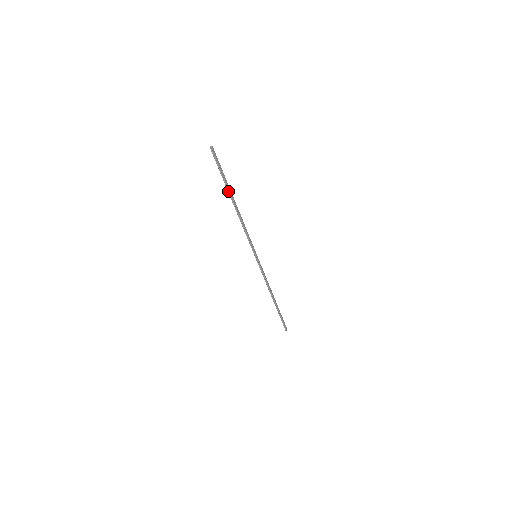
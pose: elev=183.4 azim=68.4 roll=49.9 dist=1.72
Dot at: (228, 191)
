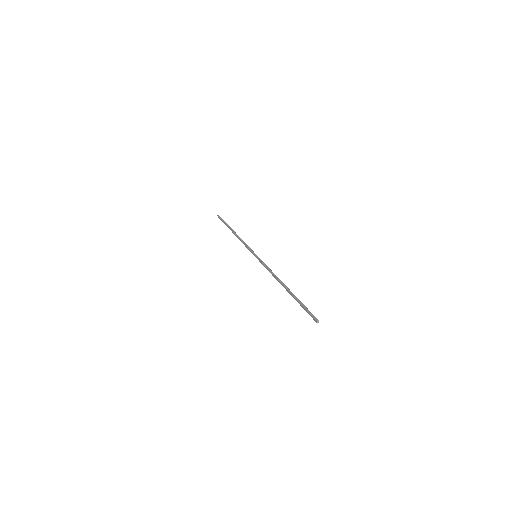
Dot at: (292, 296)
